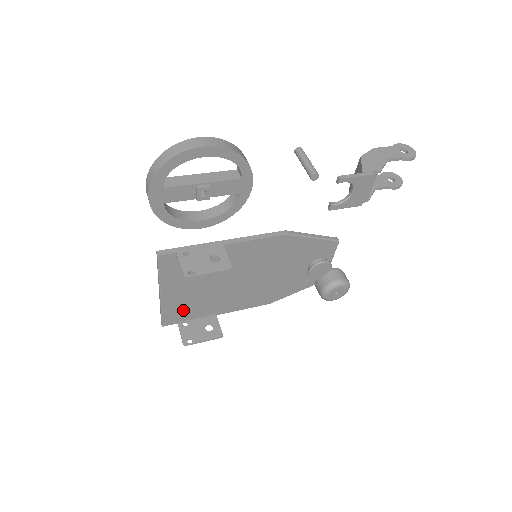
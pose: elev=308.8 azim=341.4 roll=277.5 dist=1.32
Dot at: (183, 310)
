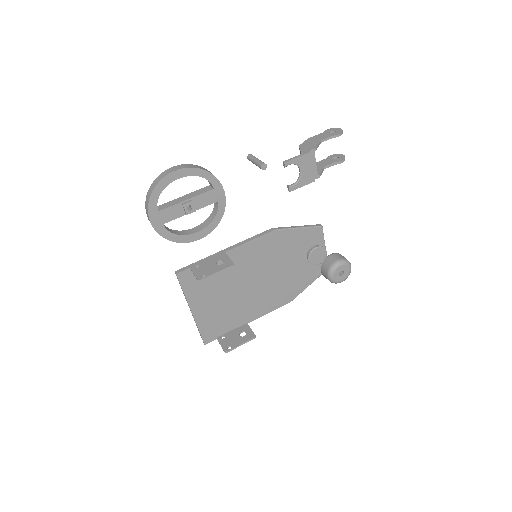
Dot at: (216, 324)
